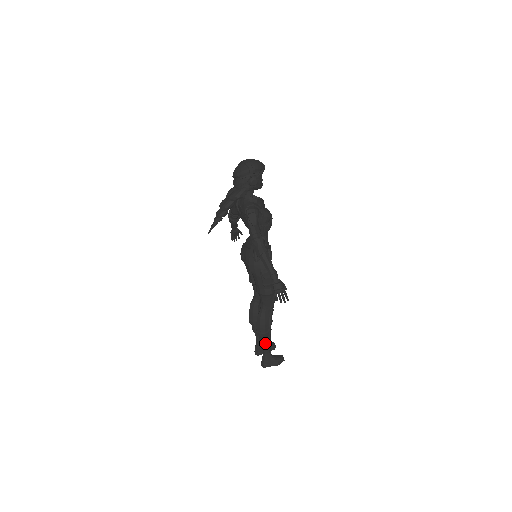
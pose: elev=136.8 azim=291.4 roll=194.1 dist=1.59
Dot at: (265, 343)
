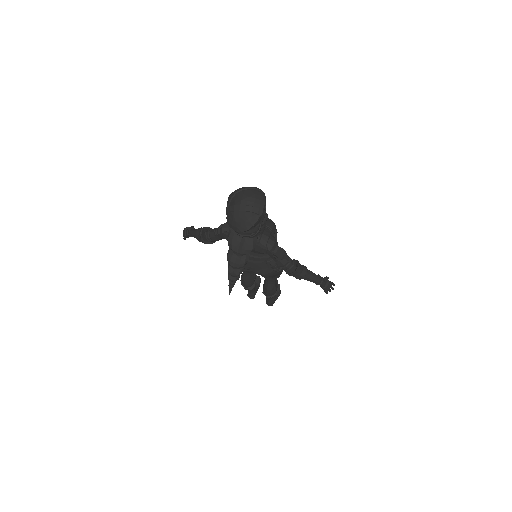
Dot at: occluded
